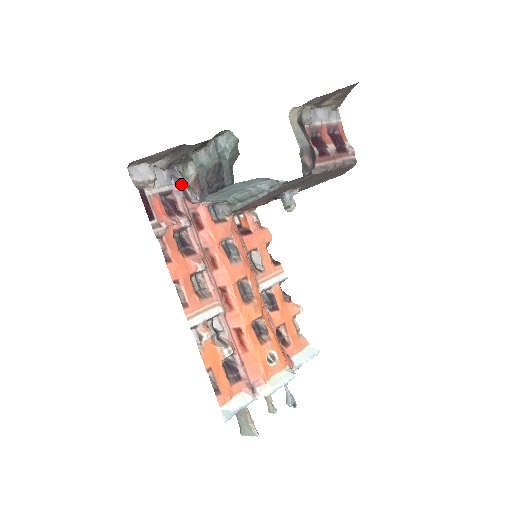
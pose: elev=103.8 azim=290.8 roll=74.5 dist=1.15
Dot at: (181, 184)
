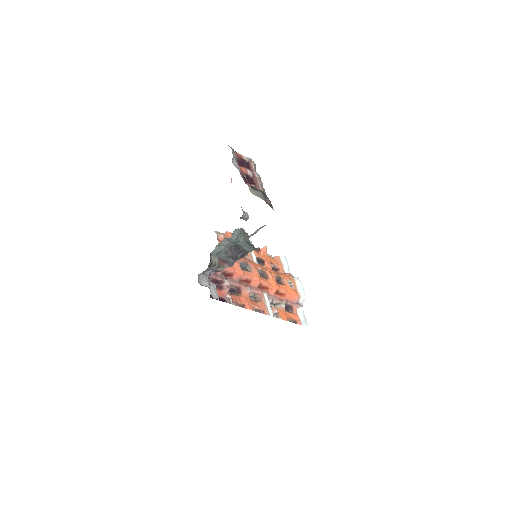
Dot at: (212, 270)
